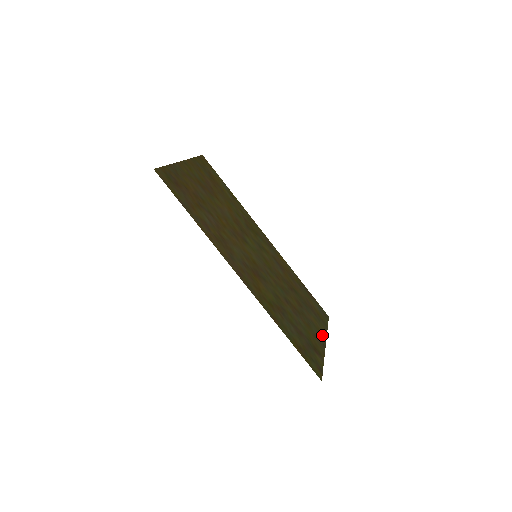
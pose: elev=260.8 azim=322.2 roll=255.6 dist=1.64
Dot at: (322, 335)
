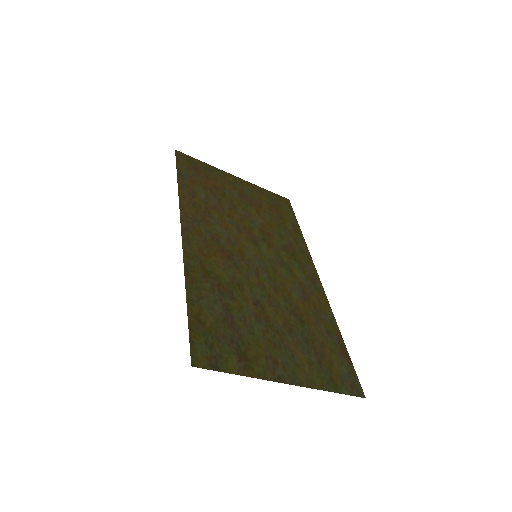
Dot at: (298, 376)
